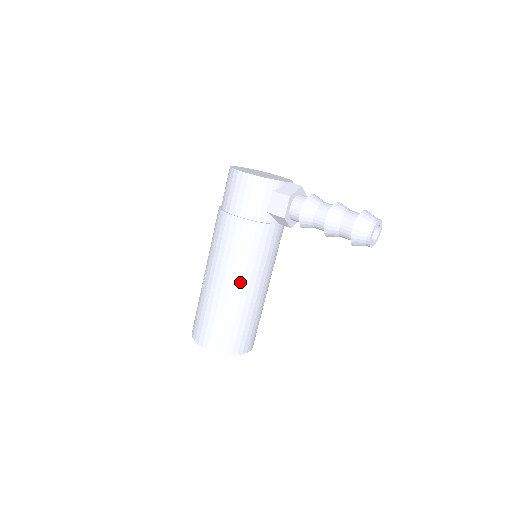
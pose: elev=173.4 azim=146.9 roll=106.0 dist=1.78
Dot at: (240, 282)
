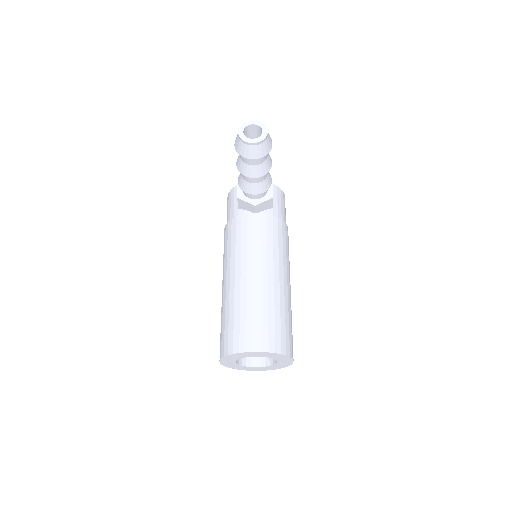
Dot at: (228, 274)
